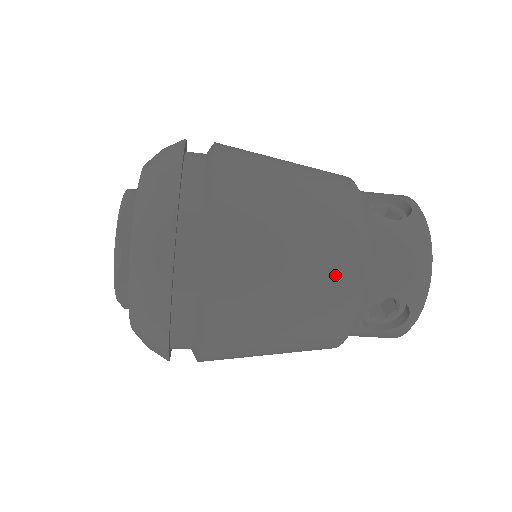
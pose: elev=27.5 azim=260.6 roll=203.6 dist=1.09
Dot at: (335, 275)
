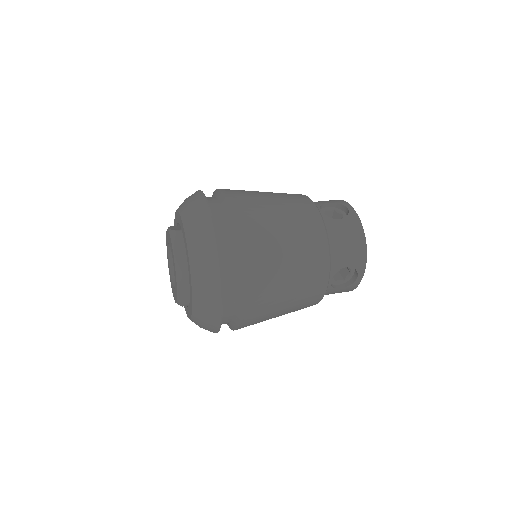
Dot at: (312, 261)
